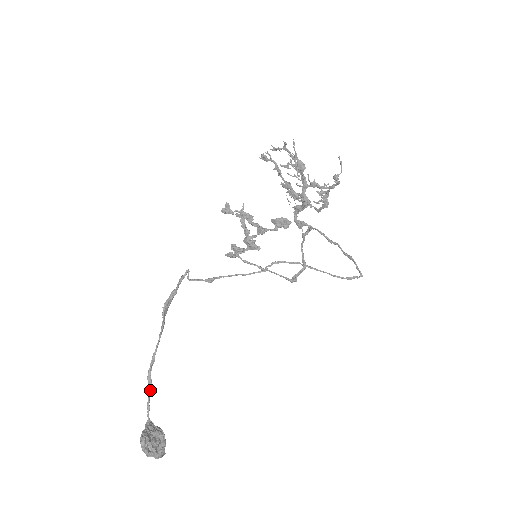
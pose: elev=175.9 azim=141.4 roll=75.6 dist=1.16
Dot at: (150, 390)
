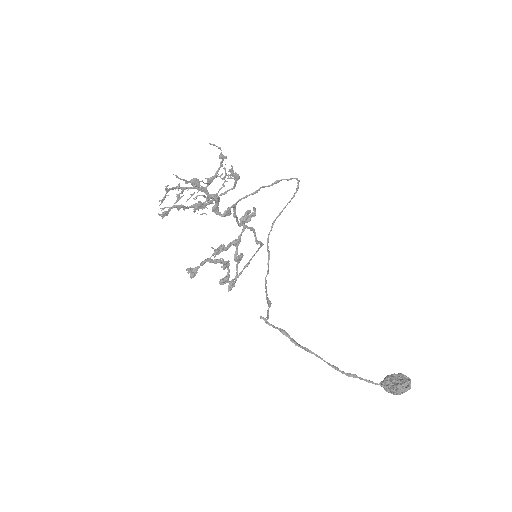
Dot at: (358, 377)
